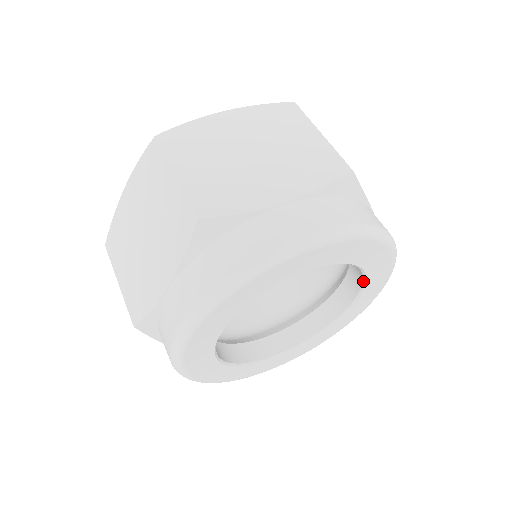
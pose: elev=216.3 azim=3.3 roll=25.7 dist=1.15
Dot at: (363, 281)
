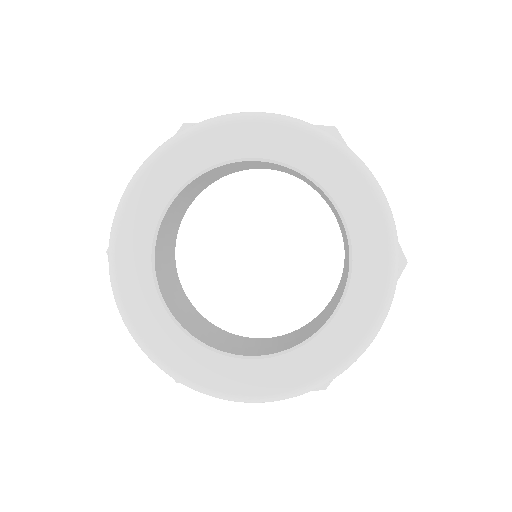
Dot at: (315, 334)
